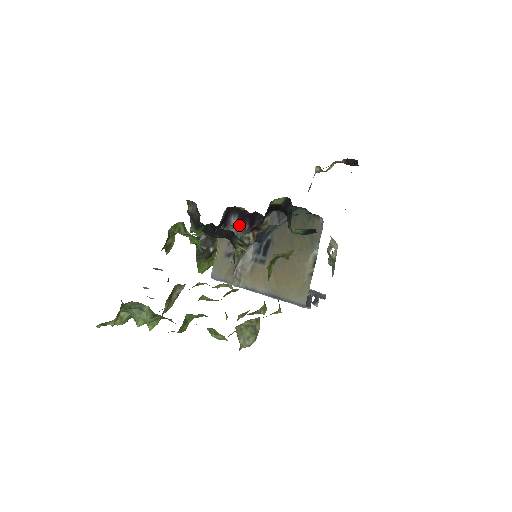
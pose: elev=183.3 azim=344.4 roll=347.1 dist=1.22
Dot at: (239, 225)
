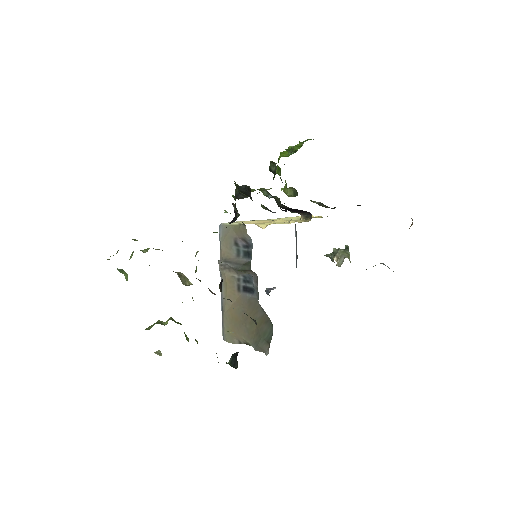
Dot at: occluded
